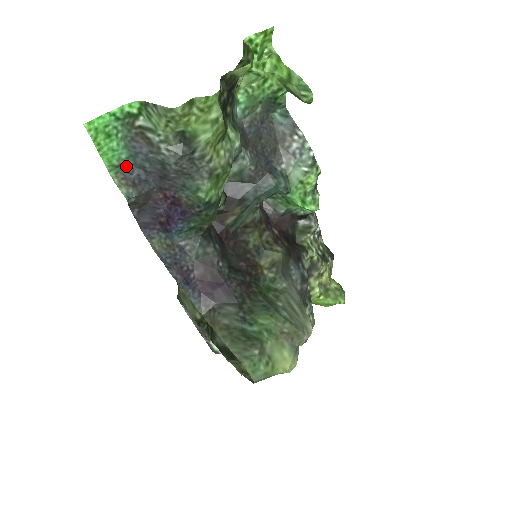
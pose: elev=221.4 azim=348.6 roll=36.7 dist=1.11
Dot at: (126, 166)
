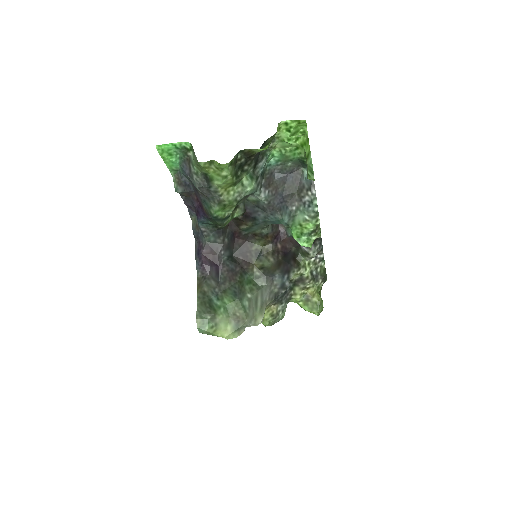
Dot at: (180, 172)
